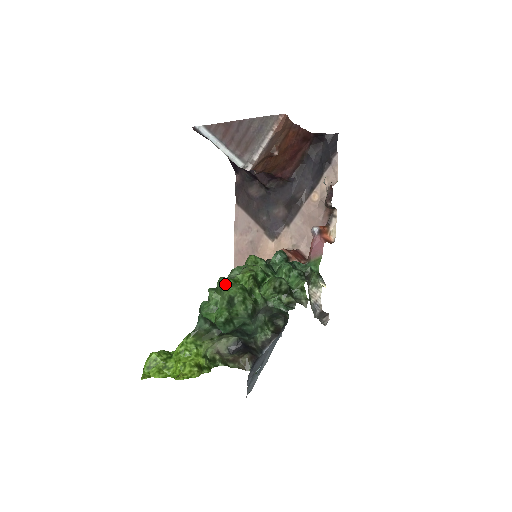
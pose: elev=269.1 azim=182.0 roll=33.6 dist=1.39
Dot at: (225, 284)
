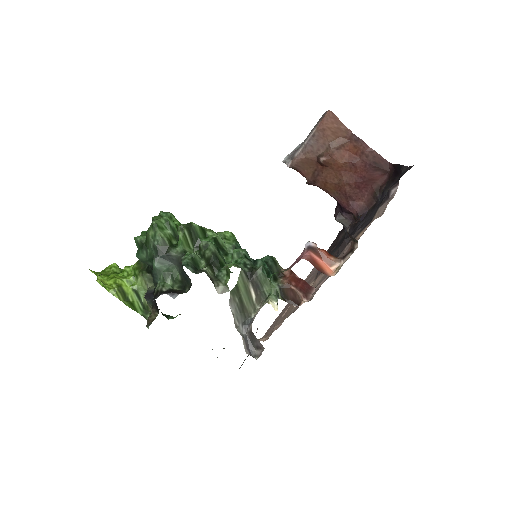
Dot at: occluded
